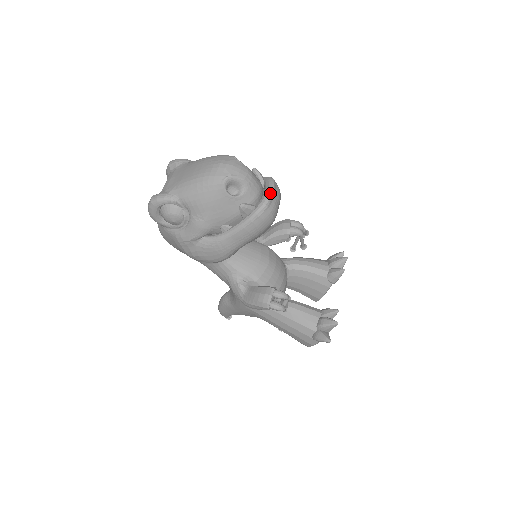
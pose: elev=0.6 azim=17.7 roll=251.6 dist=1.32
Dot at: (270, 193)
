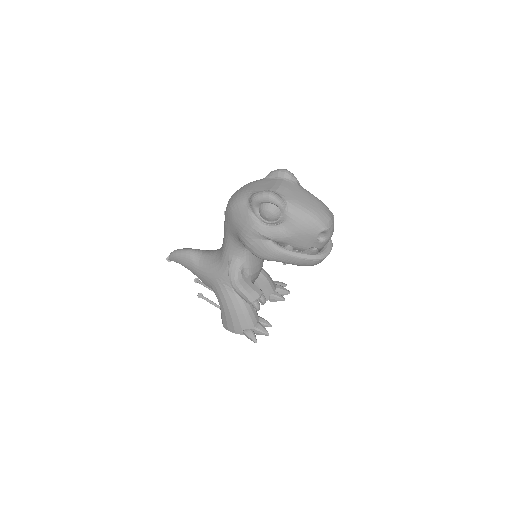
Dot at: occluded
